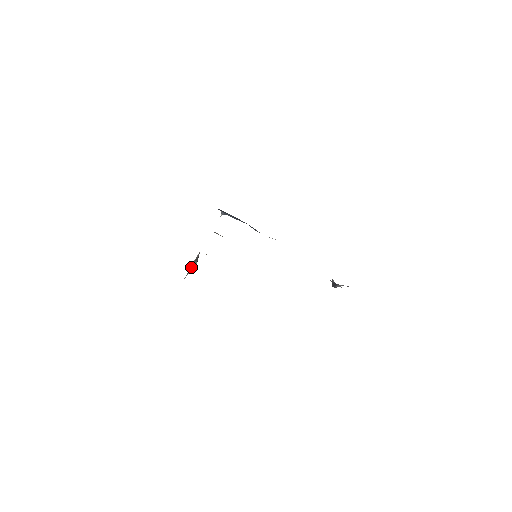
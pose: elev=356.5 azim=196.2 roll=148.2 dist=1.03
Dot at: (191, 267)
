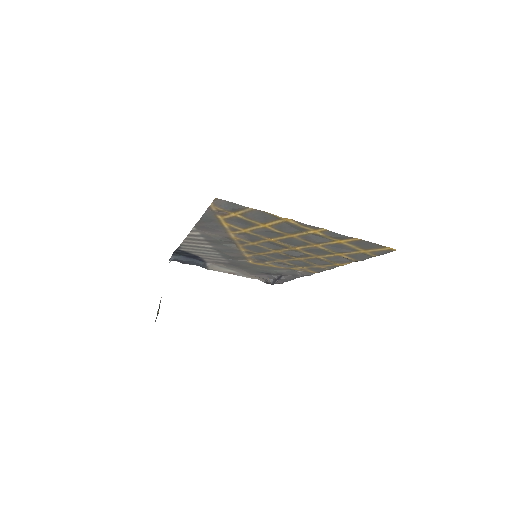
Dot at: (157, 312)
